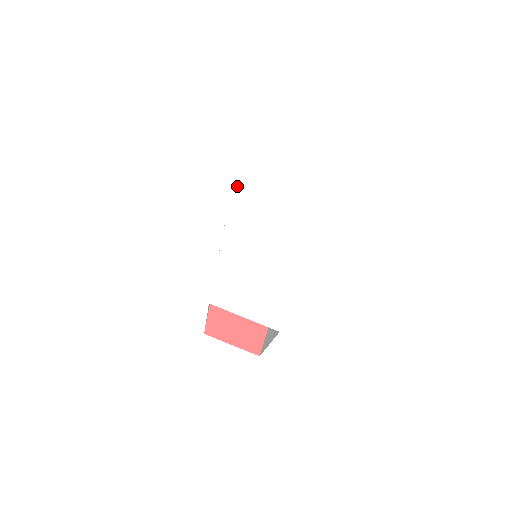
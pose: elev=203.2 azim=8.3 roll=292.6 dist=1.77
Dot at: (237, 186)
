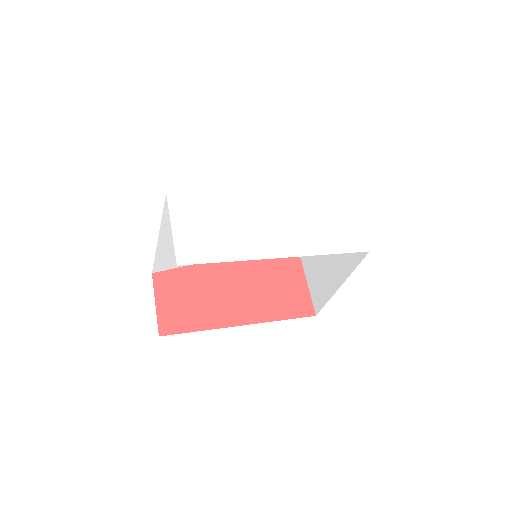
Dot at: (302, 178)
